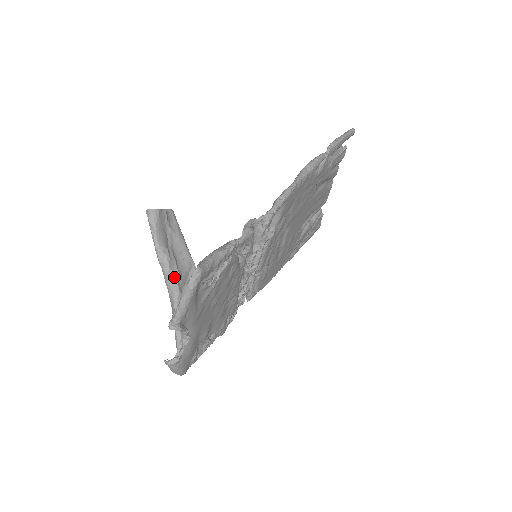
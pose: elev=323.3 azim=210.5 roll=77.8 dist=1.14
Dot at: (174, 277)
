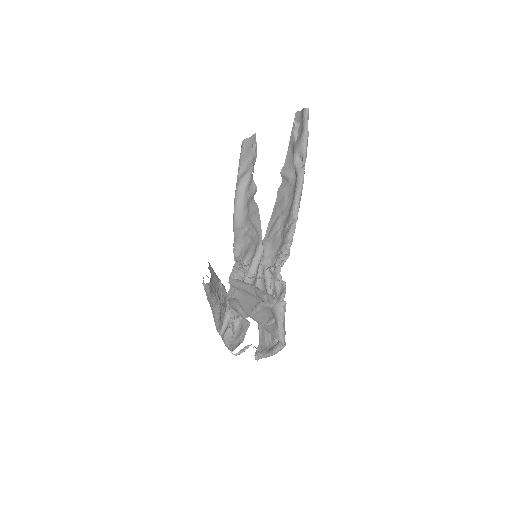
Dot at: (218, 302)
